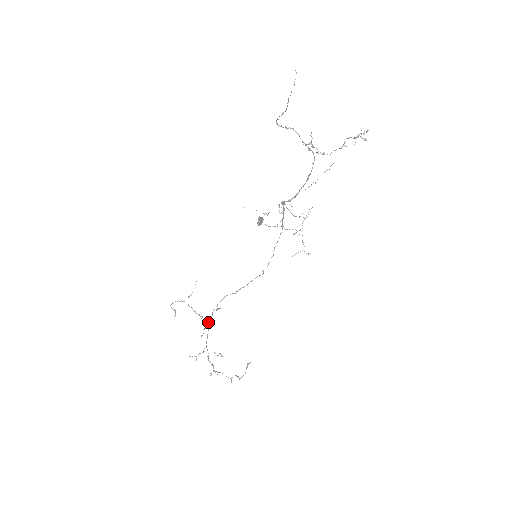
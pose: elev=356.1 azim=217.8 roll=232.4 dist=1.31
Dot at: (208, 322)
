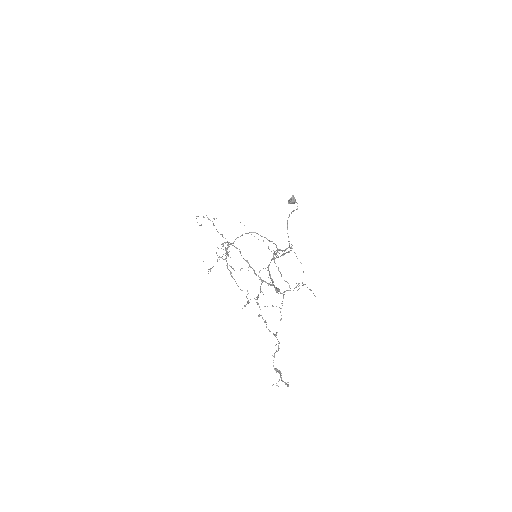
Dot at: occluded
